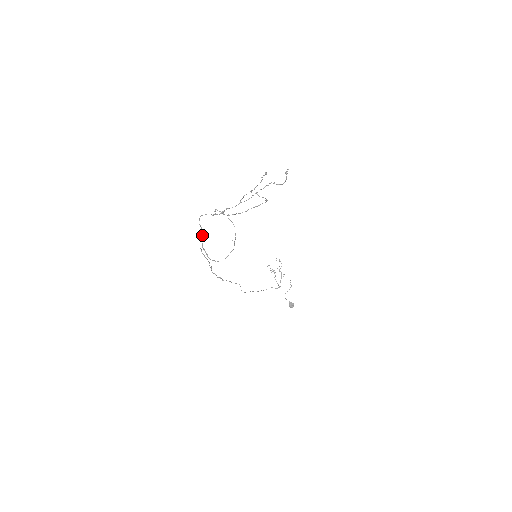
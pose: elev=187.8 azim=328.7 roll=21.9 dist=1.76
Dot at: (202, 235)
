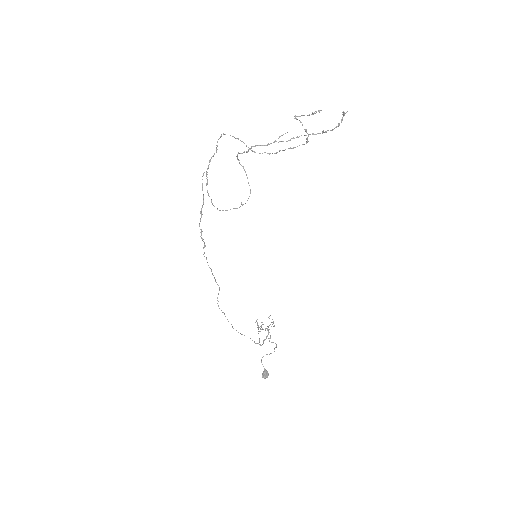
Dot at: occluded
